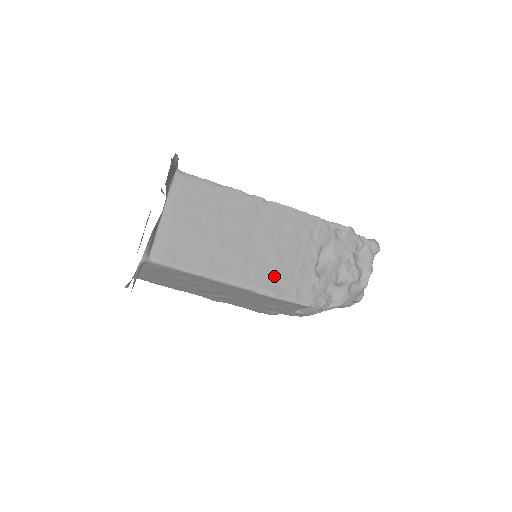
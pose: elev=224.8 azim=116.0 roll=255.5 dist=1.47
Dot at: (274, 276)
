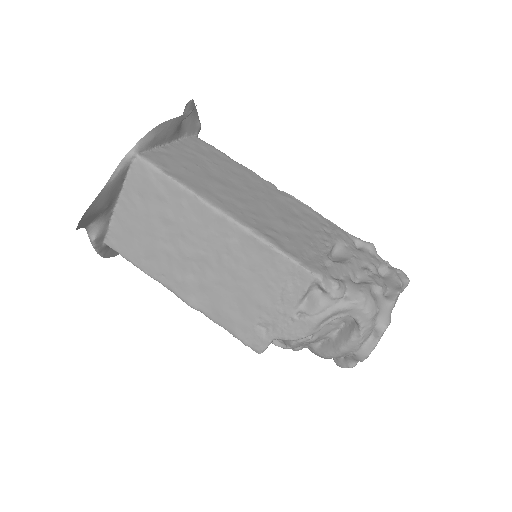
Dot at: (275, 232)
